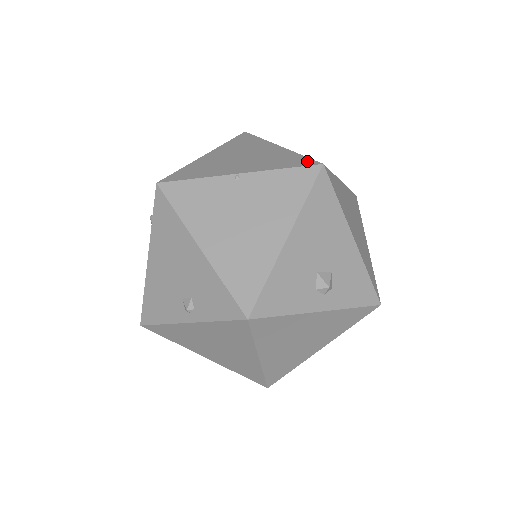
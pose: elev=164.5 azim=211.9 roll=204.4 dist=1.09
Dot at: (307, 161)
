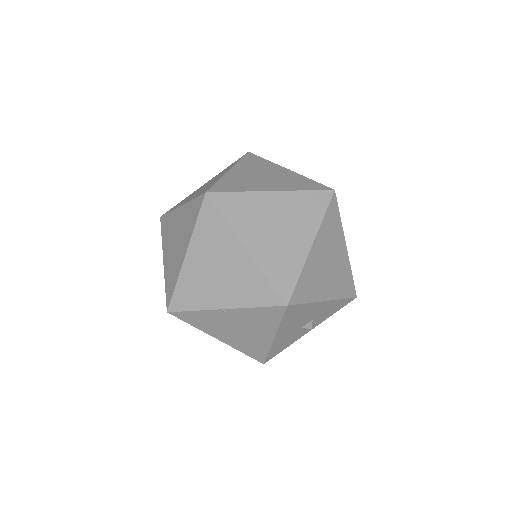
Dot at: (274, 297)
